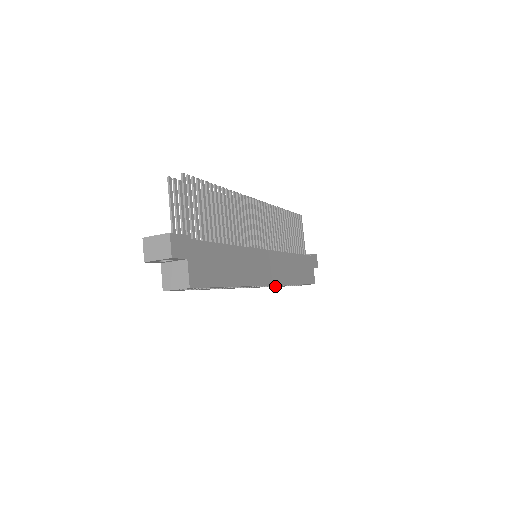
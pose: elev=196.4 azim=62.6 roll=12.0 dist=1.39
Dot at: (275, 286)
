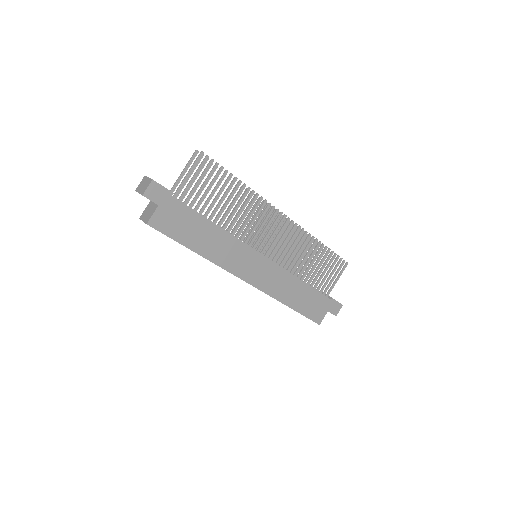
Dot at: occluded
